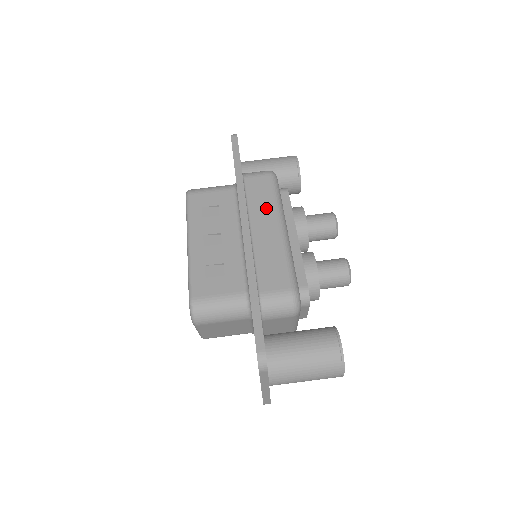
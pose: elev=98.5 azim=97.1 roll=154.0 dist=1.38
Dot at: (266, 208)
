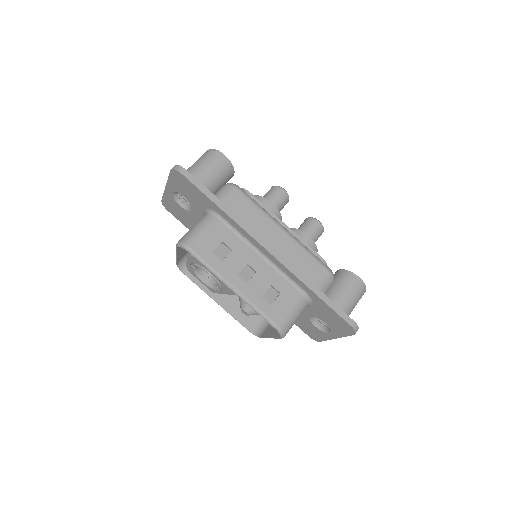
Dot at: (262, 222)
